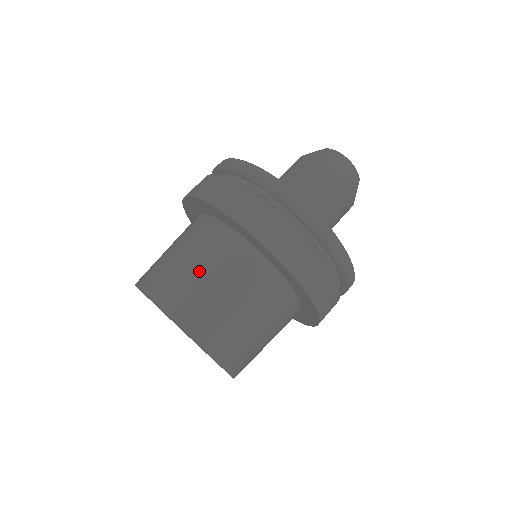
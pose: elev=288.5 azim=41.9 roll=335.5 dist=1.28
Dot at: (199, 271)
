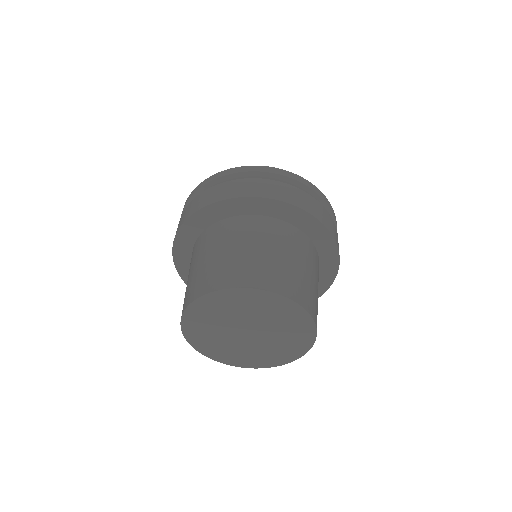
Dot at: (242, 250)
